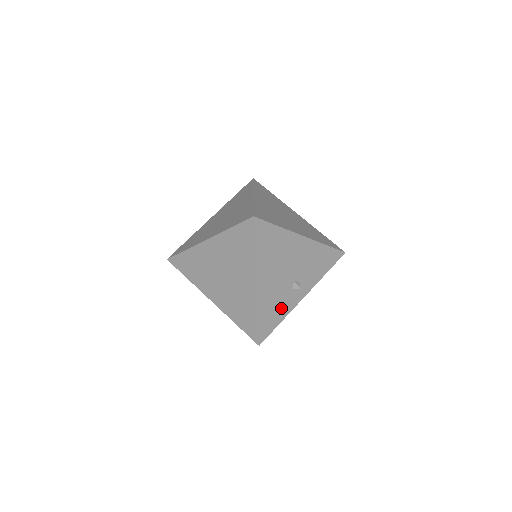
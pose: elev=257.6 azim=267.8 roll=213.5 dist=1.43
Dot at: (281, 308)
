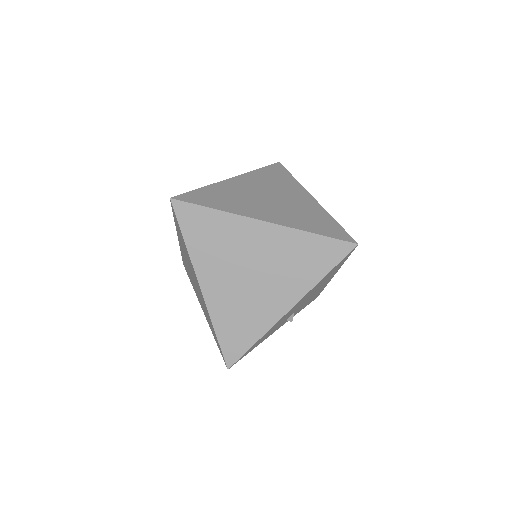
Dot at: (267, 335)
